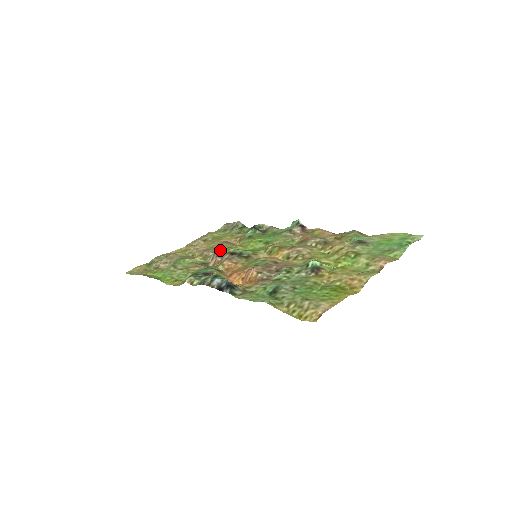
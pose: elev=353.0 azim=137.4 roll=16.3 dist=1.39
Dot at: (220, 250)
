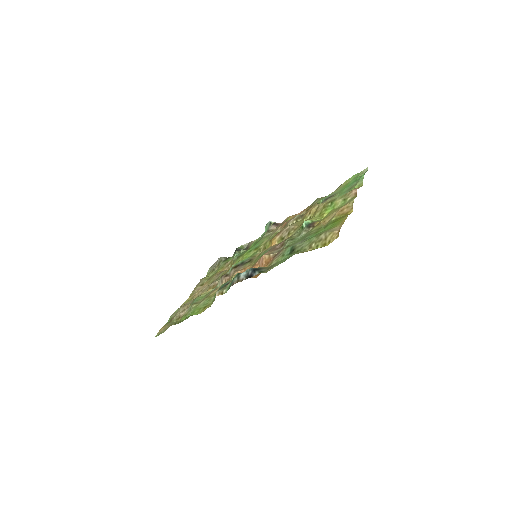
Dot at: occluded
